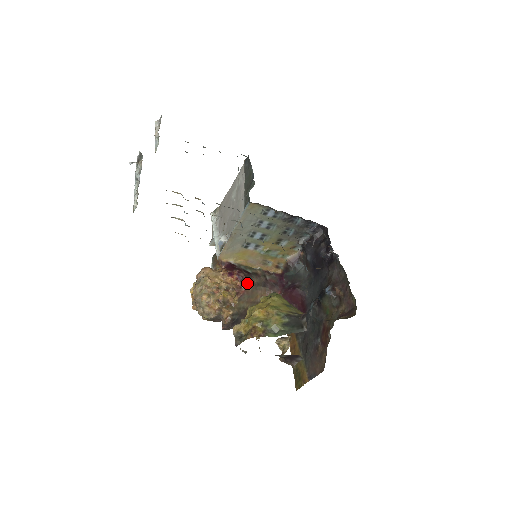
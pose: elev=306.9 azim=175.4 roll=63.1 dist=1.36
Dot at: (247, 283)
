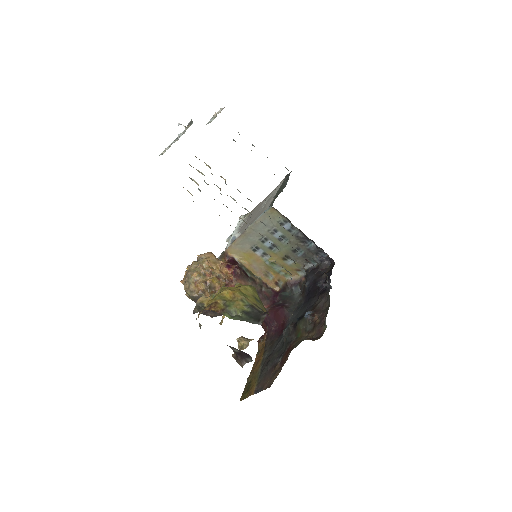
Dot at: (240, 281)
